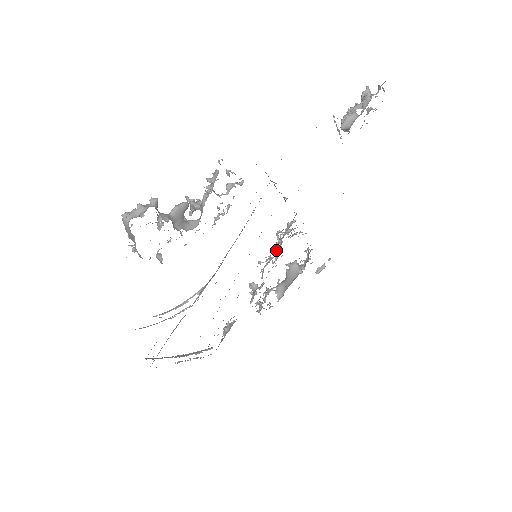
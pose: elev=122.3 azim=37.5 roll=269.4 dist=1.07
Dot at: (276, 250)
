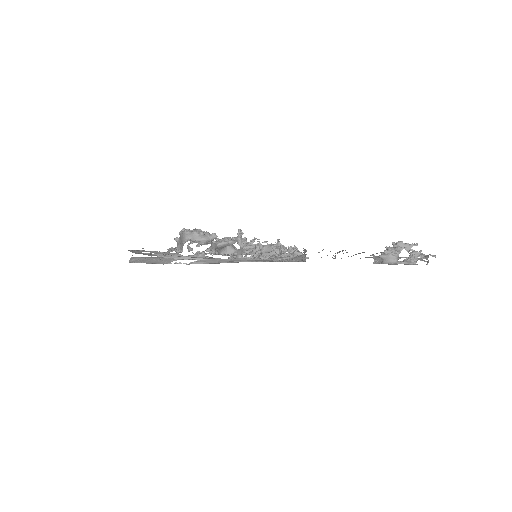
Dot at: occluded
